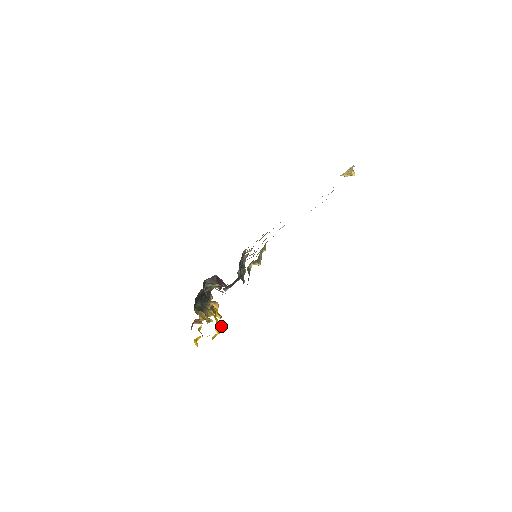
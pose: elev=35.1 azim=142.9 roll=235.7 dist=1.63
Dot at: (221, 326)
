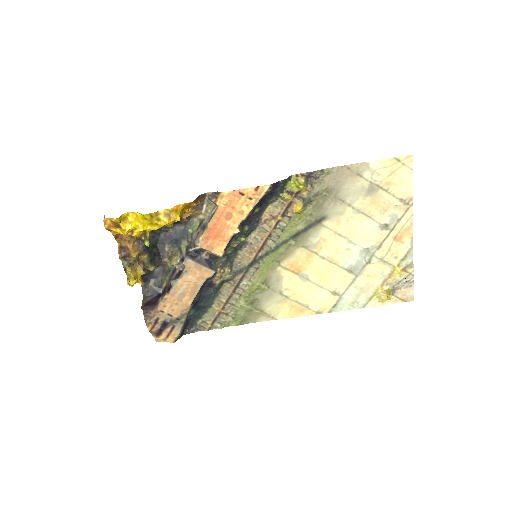
Dot at: (179, 216)
